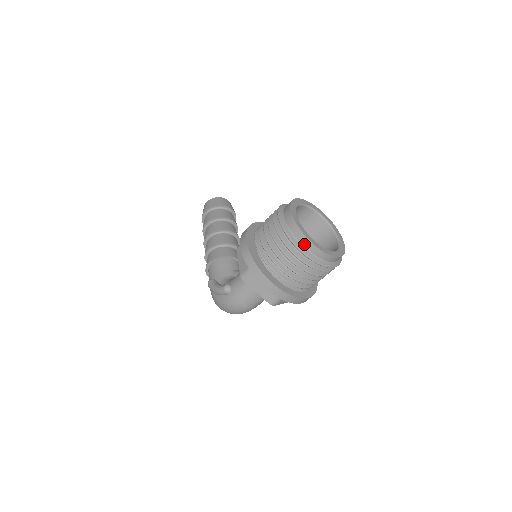
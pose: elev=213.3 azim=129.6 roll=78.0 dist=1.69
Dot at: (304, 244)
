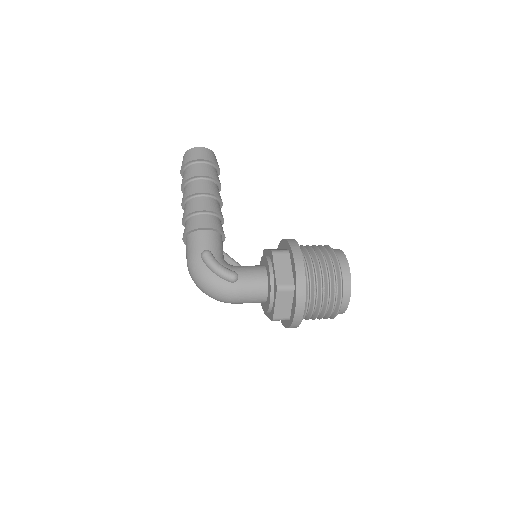
Dot at: (344, 298)
